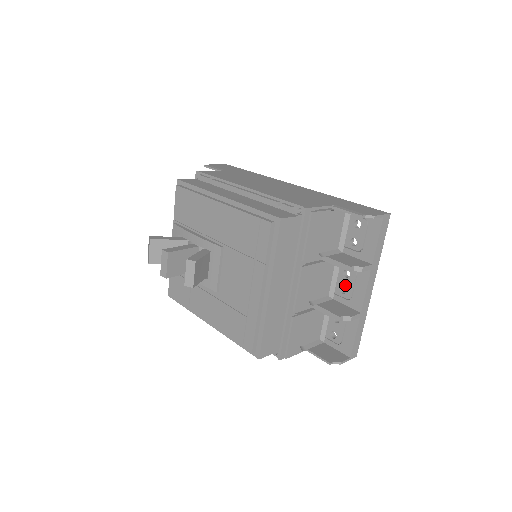
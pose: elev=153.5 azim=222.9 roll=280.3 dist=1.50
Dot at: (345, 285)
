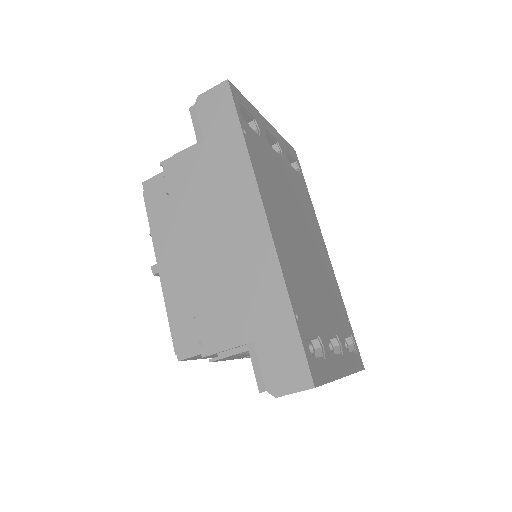
Dot at: occluded
